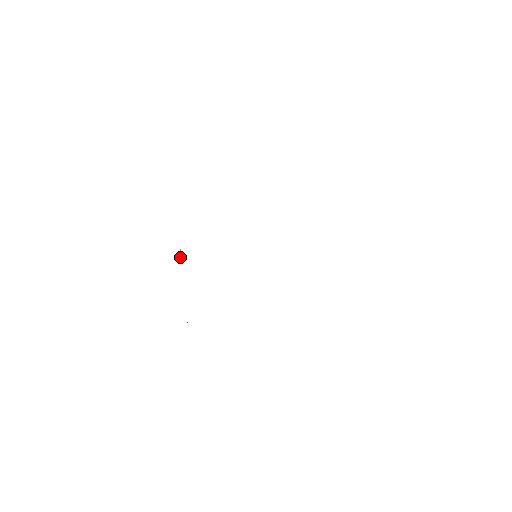
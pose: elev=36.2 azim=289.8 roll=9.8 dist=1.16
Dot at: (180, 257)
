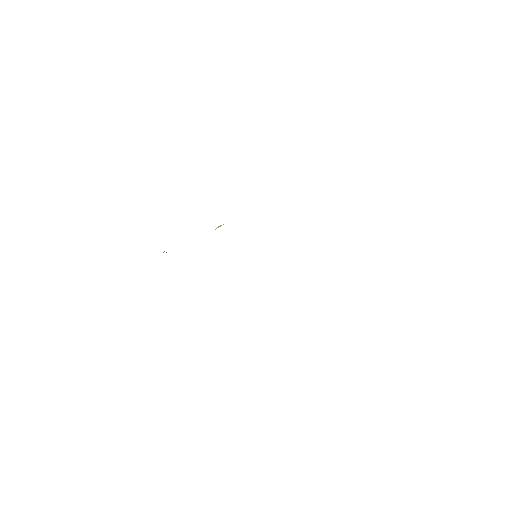
Dot at: (217, 227)
